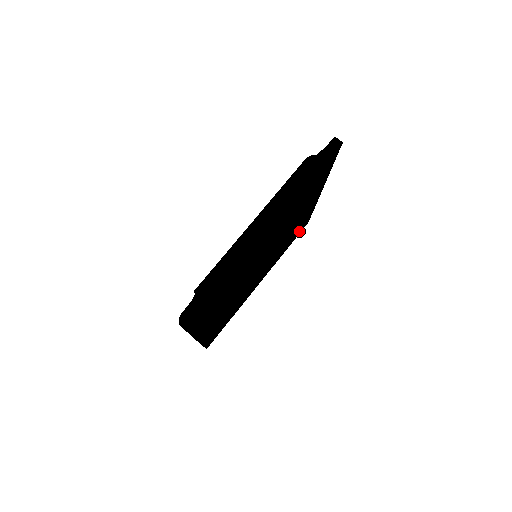
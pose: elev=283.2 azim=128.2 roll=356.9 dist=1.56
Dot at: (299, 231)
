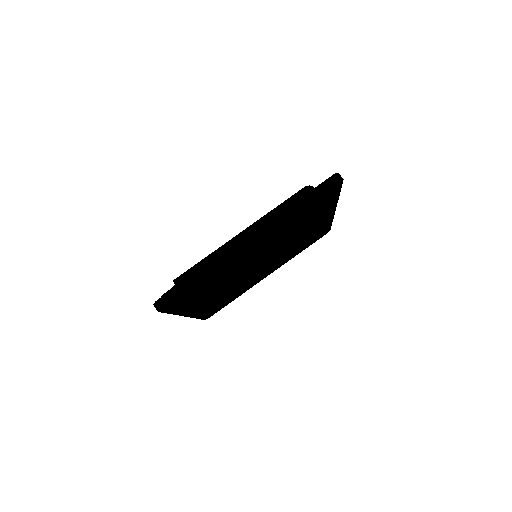
Dot at: (316, 238)
